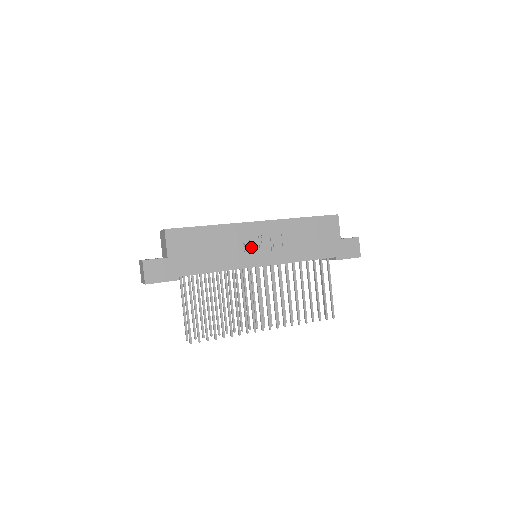
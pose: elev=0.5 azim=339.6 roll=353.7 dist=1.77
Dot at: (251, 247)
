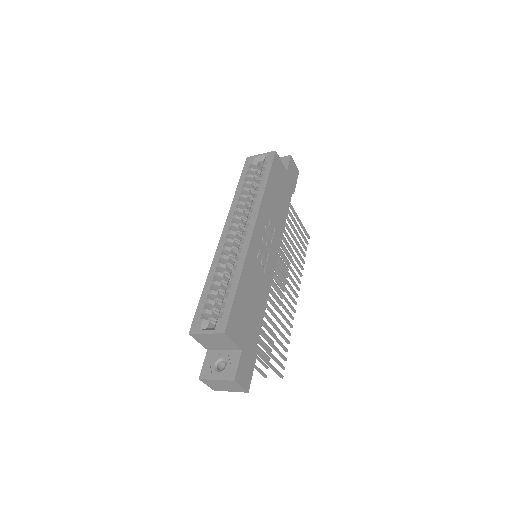
Dot at: (264, 257)
